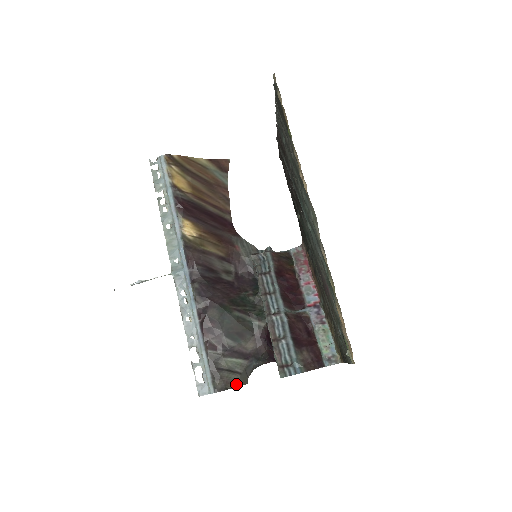
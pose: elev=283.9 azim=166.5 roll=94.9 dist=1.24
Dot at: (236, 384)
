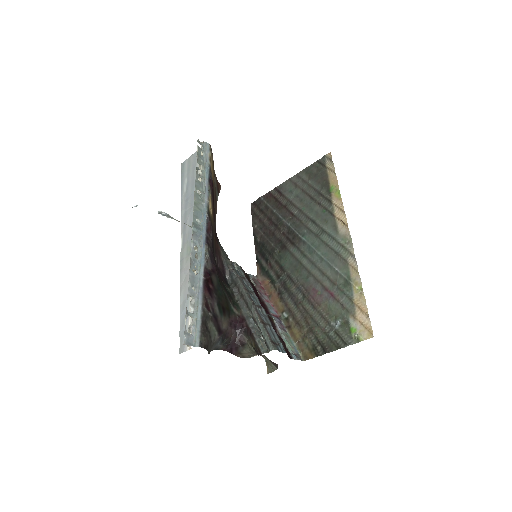
Dot at: (209, 351)
